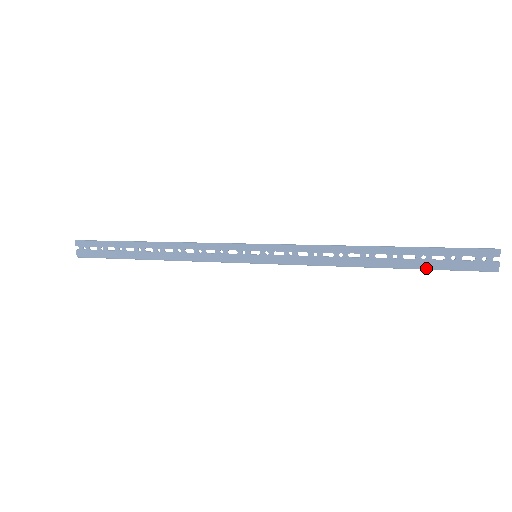
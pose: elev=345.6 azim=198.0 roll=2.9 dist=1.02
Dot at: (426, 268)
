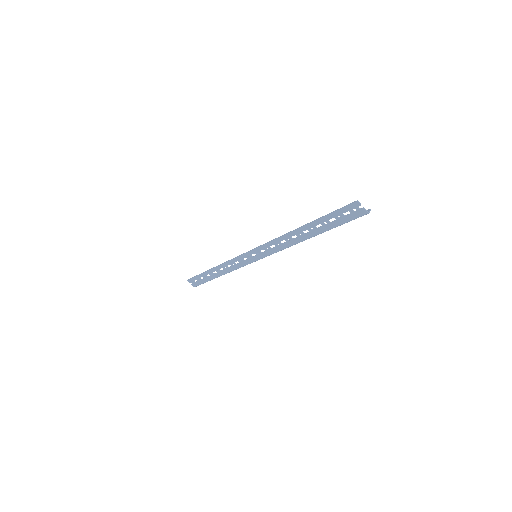
Dot at: (332, 228)
